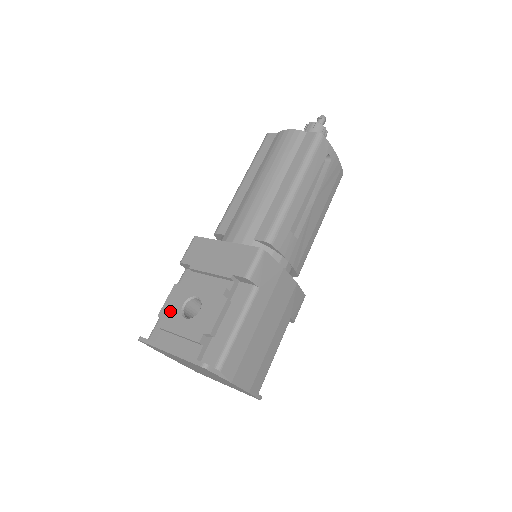
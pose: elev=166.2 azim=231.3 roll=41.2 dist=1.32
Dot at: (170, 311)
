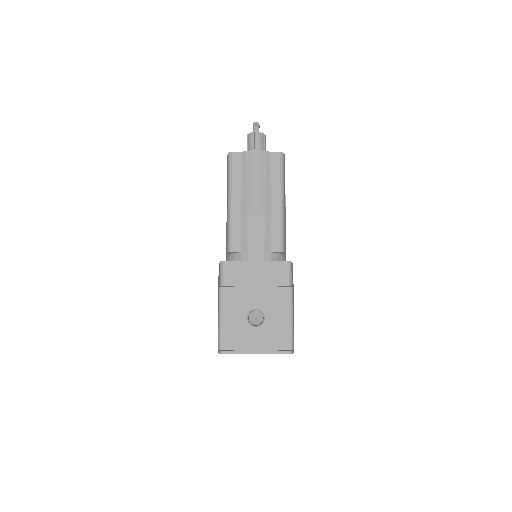
Dot at: (238, 326)
